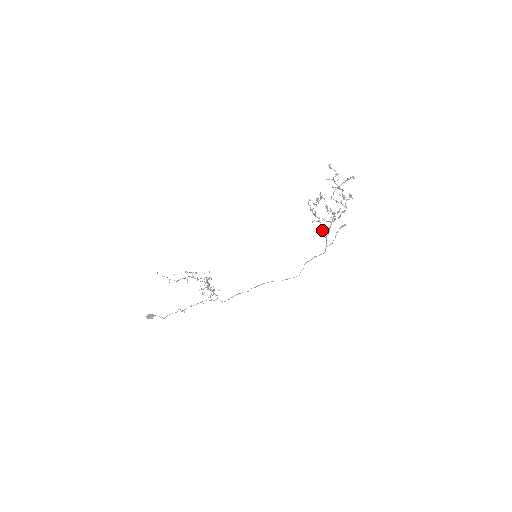
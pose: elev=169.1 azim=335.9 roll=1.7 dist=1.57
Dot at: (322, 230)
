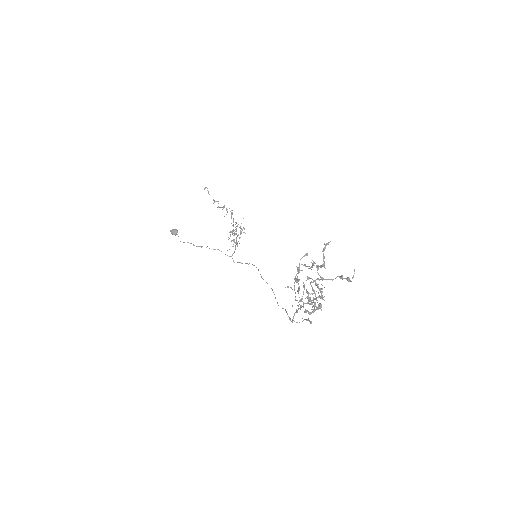
Dot at: (299, 300)
